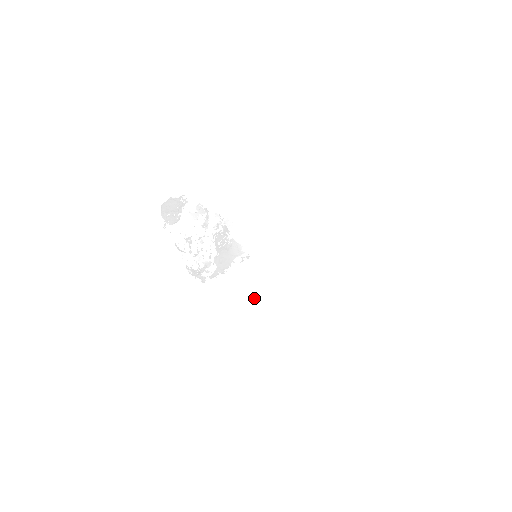
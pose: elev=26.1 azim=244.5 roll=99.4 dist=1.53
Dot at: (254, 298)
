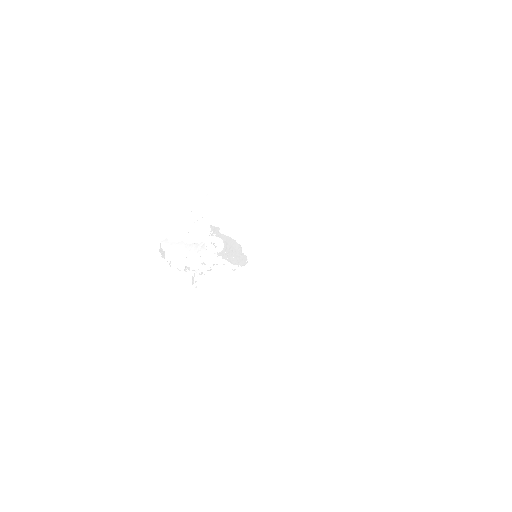
Dot at: (250, 301)
